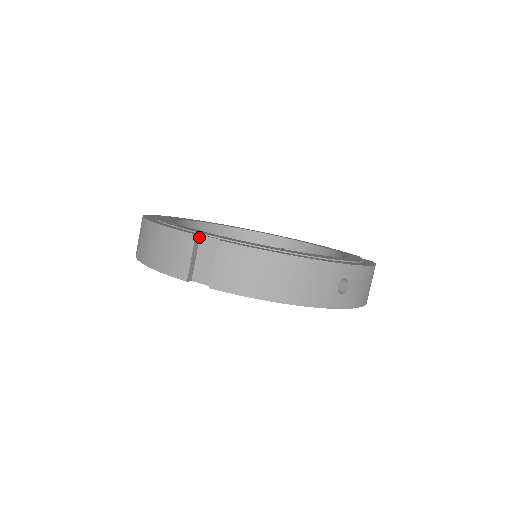
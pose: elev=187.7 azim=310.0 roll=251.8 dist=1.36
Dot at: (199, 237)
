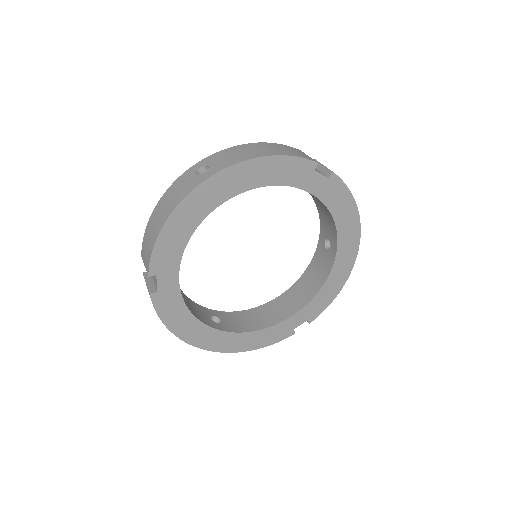
Dot at: occluded
